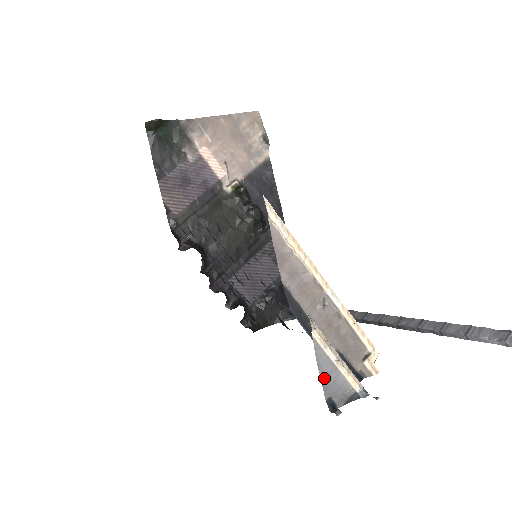
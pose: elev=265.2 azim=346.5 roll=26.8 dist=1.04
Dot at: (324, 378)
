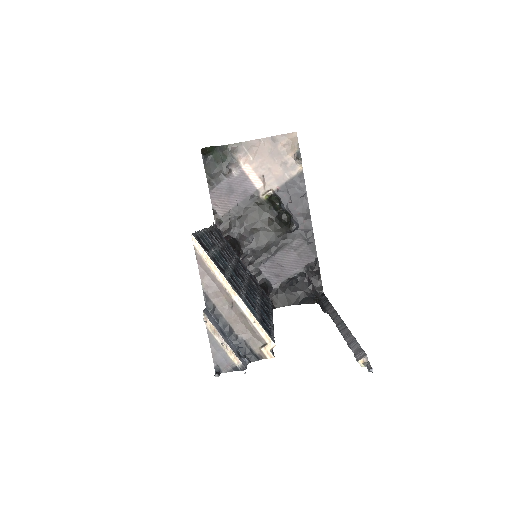
Dot at: (214, 353)
